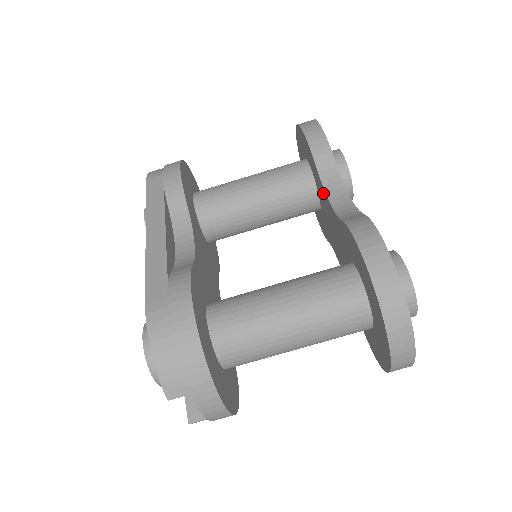
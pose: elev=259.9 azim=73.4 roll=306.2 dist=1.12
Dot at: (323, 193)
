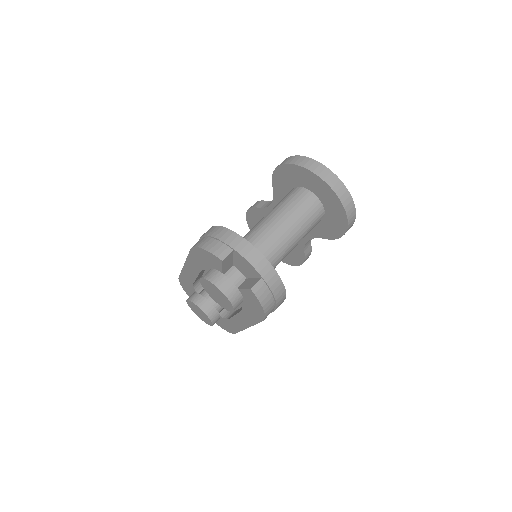
Dot at: occluded
